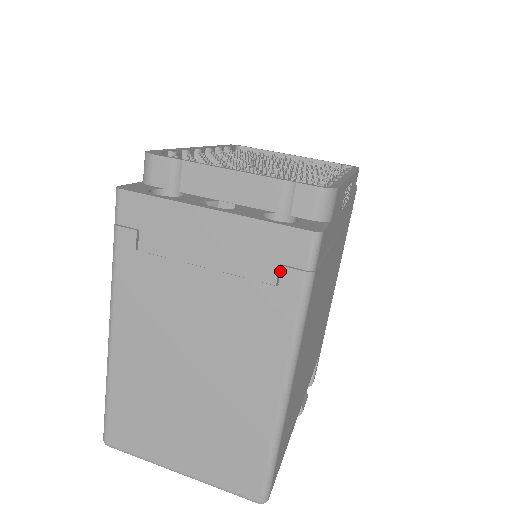
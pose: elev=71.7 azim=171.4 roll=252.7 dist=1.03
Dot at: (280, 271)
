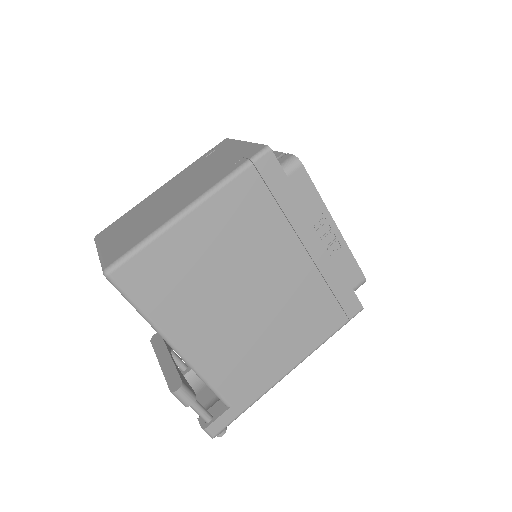
Dot at: occluded
